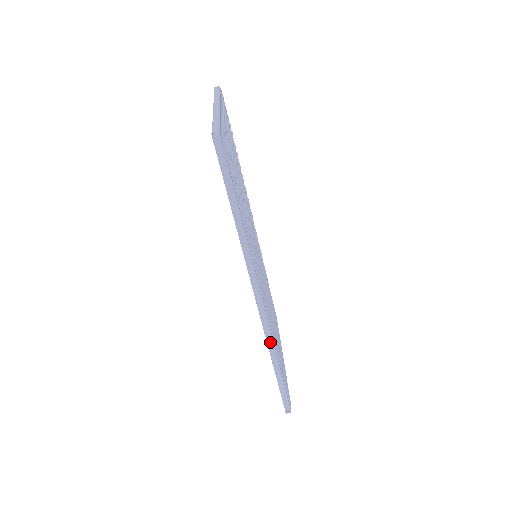
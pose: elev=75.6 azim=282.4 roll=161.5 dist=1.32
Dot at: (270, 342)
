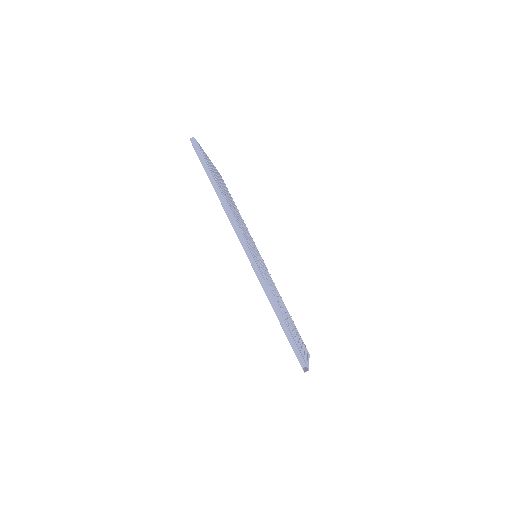
Dot at: (265, 286)
